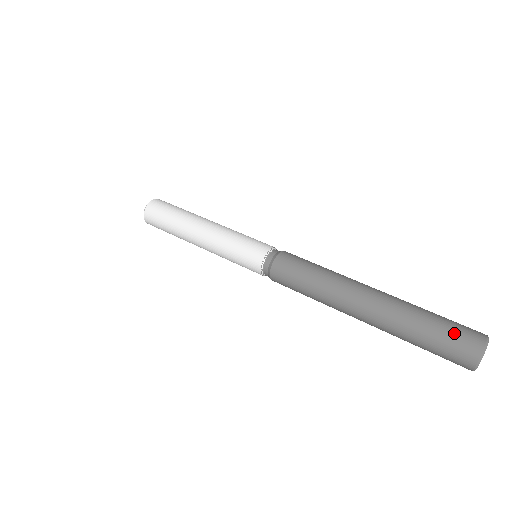
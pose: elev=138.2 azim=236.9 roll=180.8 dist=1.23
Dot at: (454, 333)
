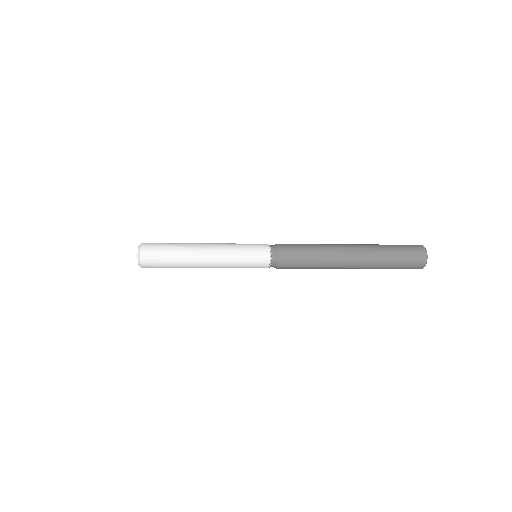
Dot at: (404, 245)
